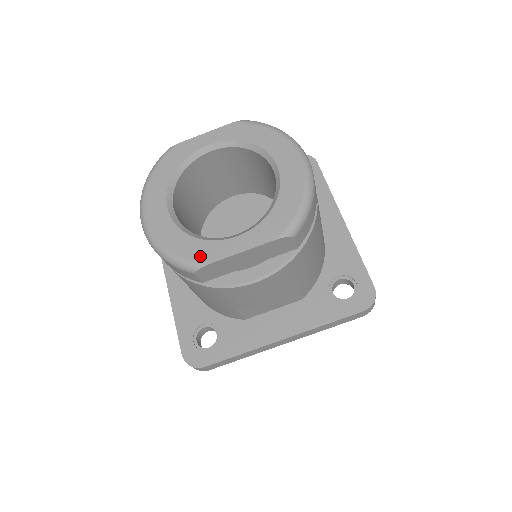
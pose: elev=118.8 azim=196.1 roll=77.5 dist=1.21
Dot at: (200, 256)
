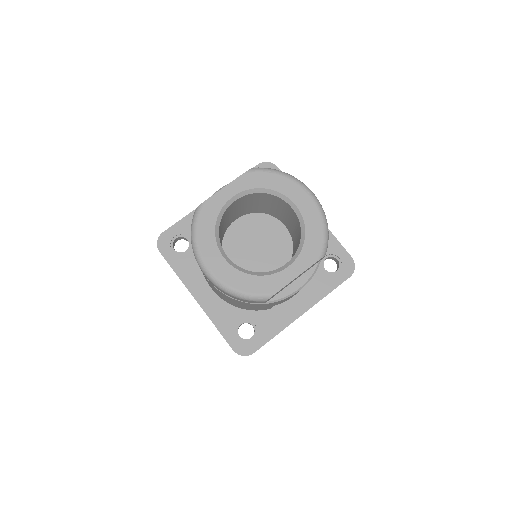
Dot at: (268, 289)
